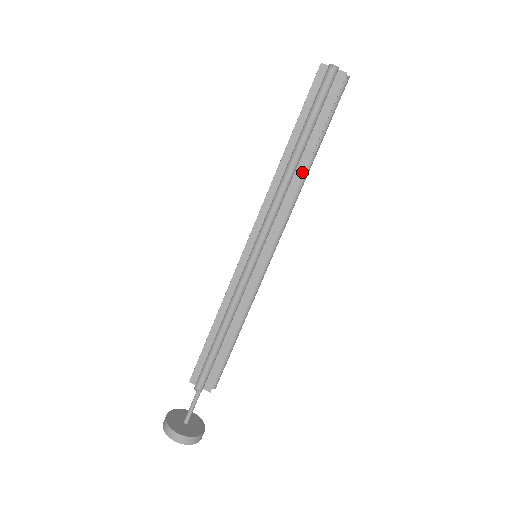
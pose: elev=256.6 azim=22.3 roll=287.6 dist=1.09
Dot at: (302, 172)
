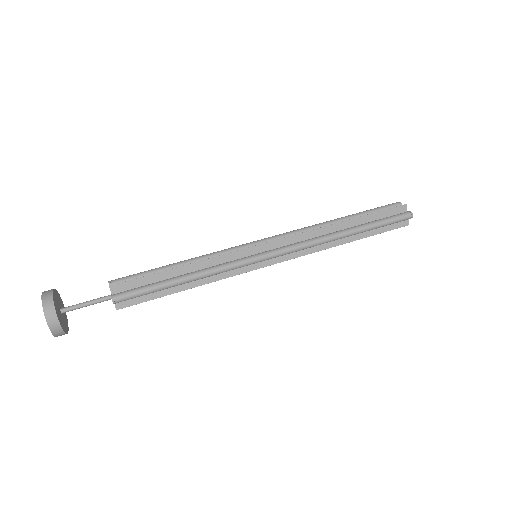
Dot at: (333, 225)
